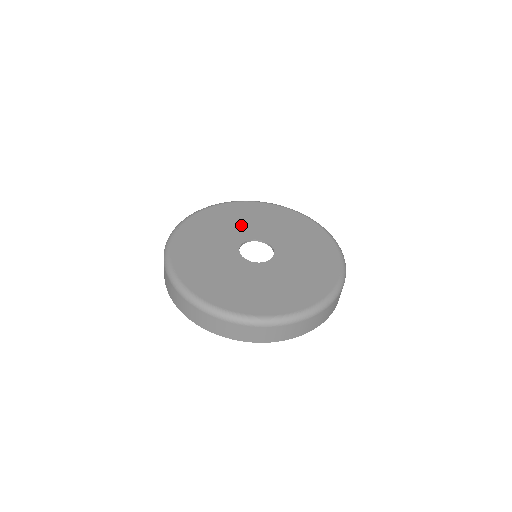
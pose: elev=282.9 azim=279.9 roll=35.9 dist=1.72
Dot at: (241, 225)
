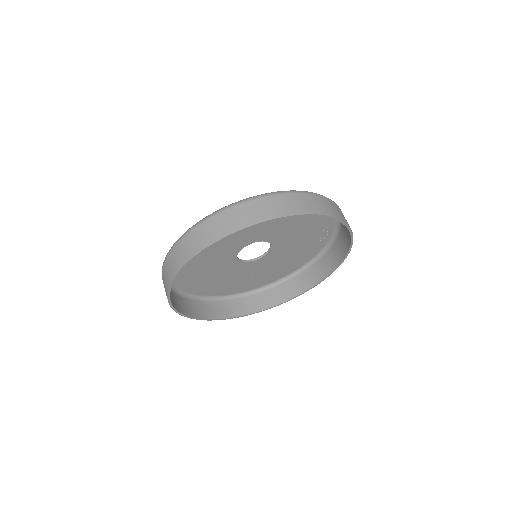
Dot at: (230, 273)
